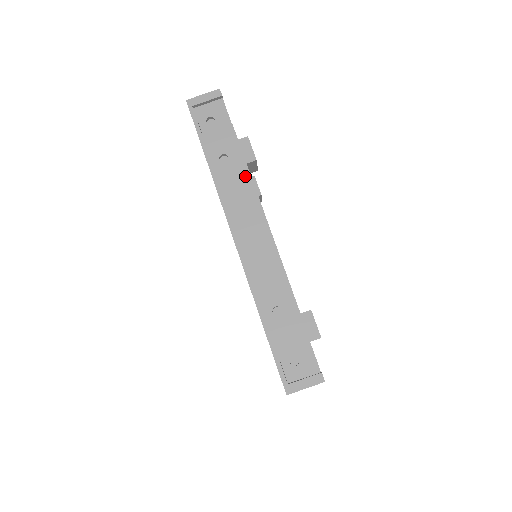
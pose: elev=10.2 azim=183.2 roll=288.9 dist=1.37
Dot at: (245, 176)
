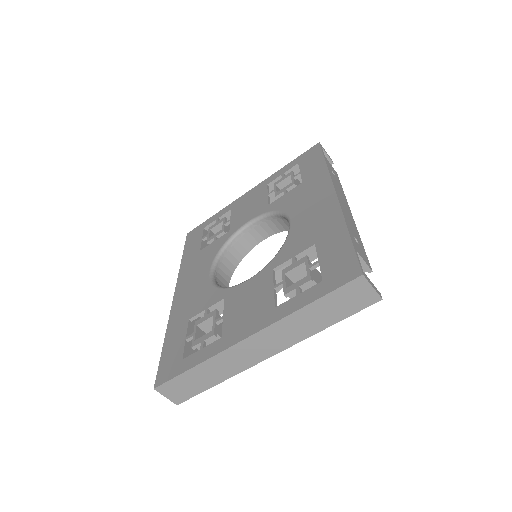
Dot at: (342, 189)
